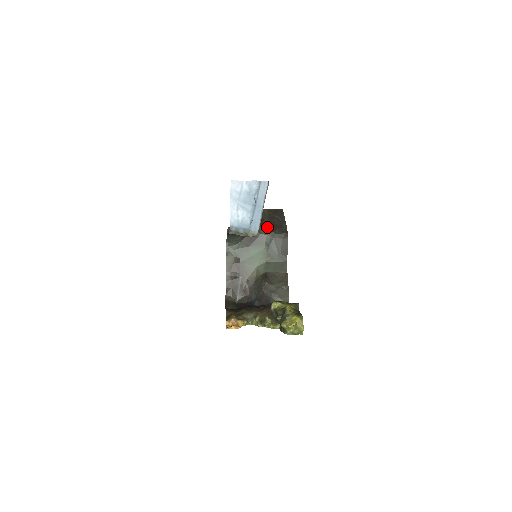
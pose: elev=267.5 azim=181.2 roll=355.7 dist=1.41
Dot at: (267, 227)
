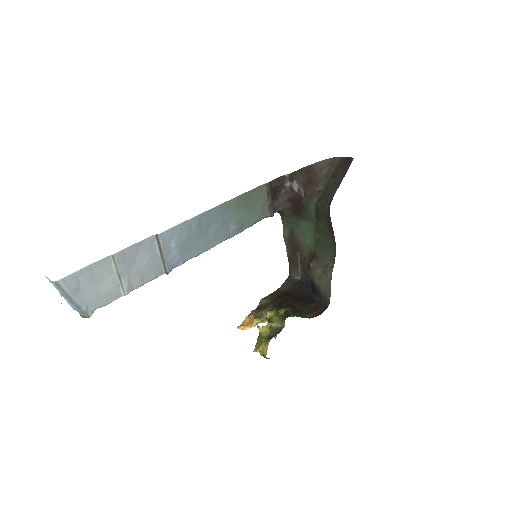
Dot at: (313, 197)
